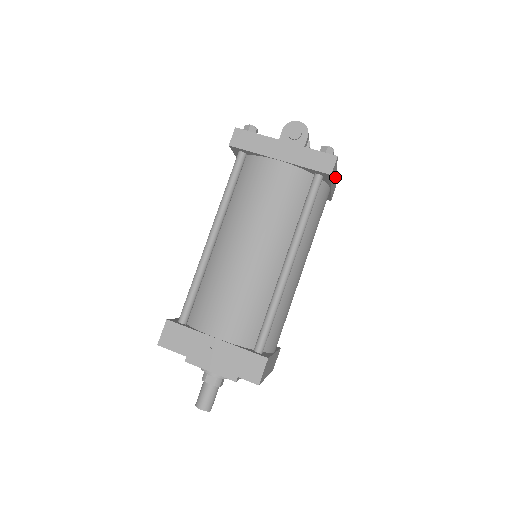
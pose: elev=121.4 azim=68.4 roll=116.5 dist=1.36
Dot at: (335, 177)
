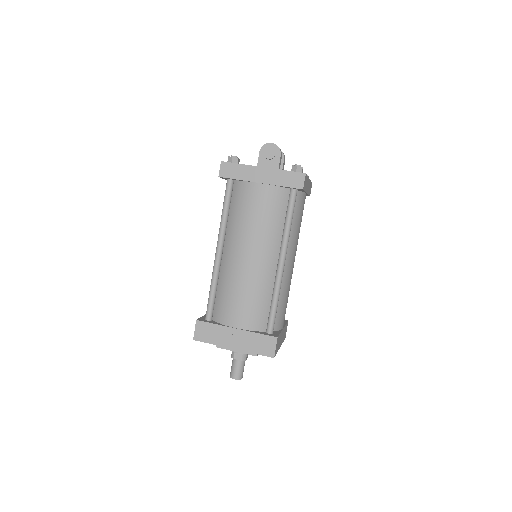
Dot at: (309, 182)
